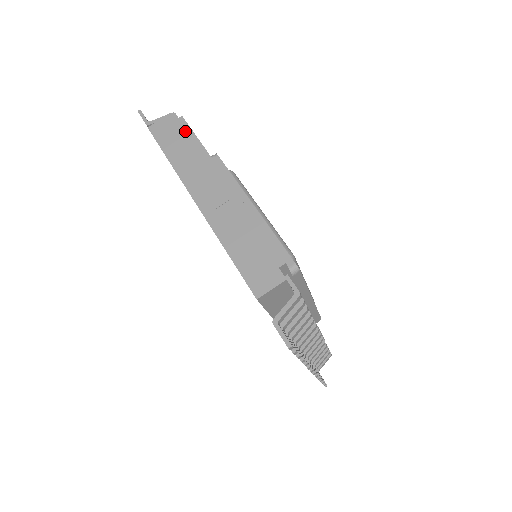
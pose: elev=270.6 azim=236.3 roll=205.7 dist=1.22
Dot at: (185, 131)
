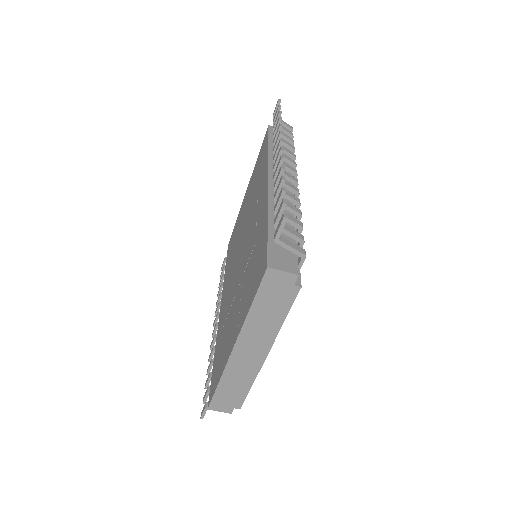
Dot at: (287, 301)
